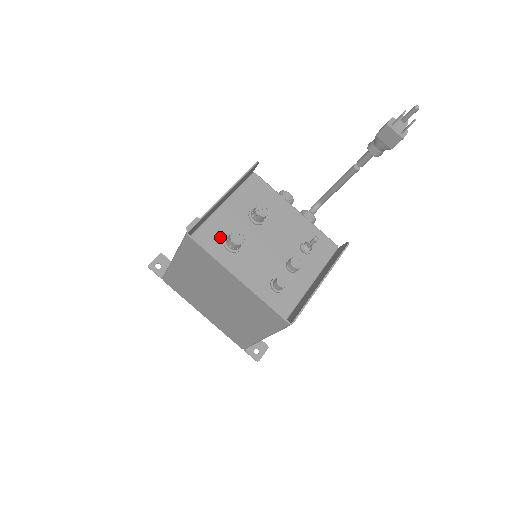
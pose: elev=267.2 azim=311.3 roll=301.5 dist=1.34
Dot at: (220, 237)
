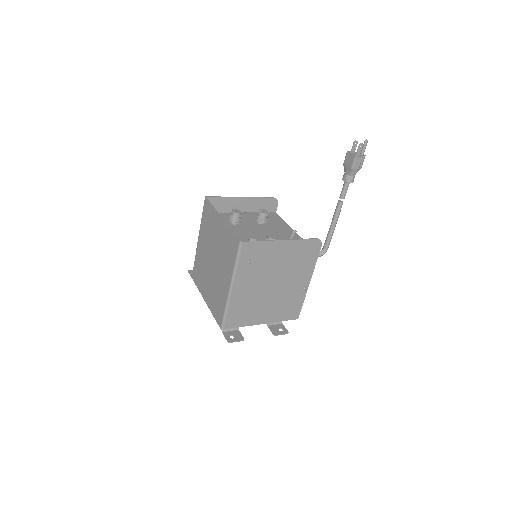
Dot at: occluded
